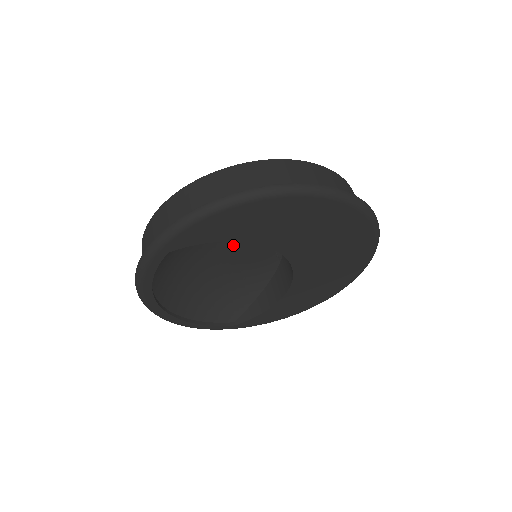
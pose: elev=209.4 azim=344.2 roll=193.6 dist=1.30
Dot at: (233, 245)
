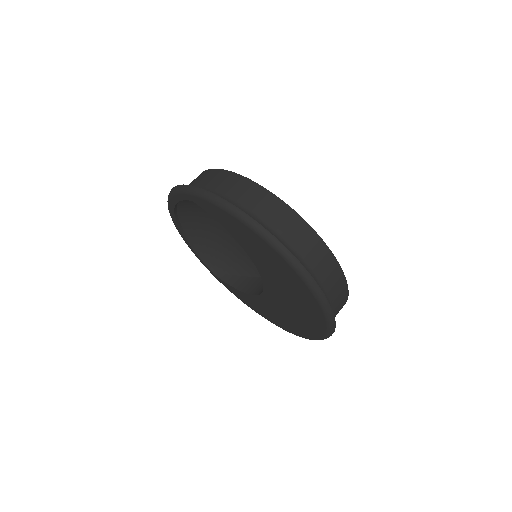
Dot at: occluded
